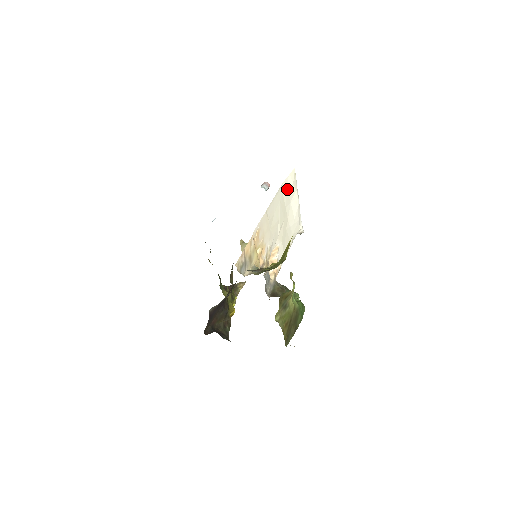
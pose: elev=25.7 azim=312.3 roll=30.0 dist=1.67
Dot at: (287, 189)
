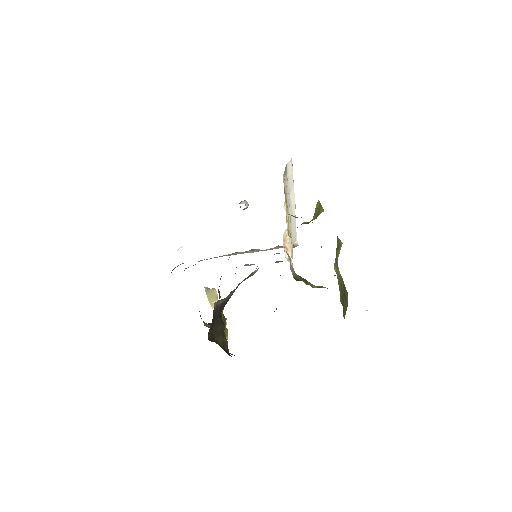
Dot at: (289, 175)
